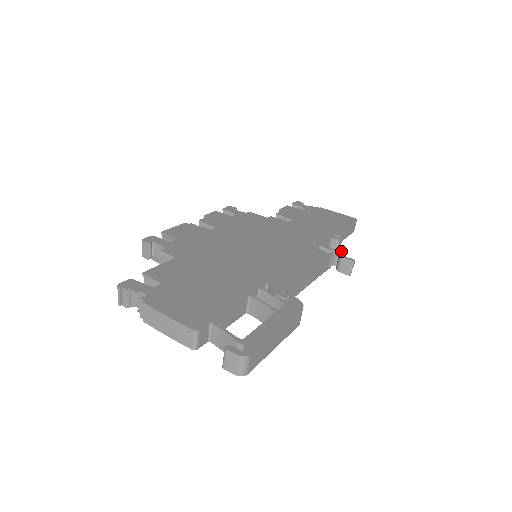
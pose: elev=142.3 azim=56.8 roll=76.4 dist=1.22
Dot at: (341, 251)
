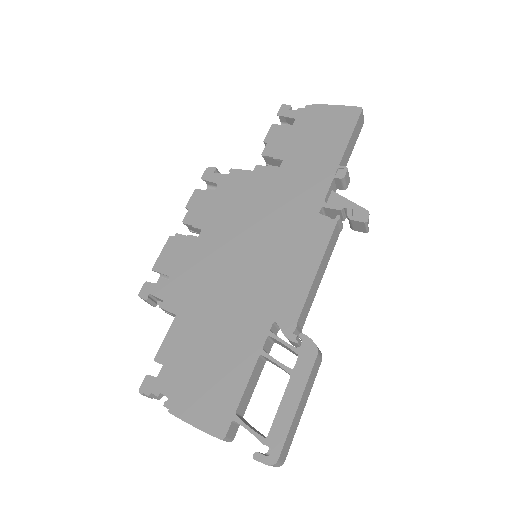
Dot at: (348, 206)
